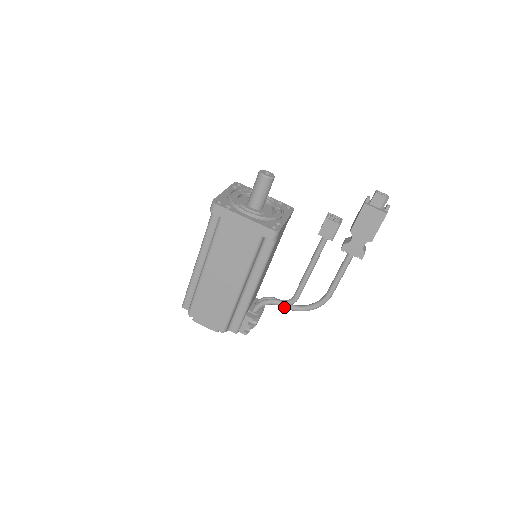
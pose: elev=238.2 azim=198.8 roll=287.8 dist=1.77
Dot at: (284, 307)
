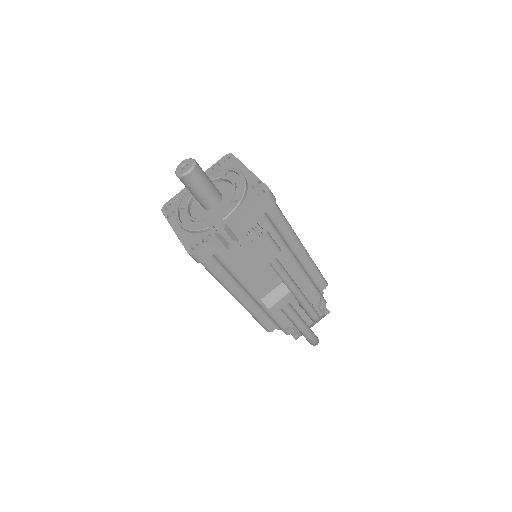
Dot at: occluded
